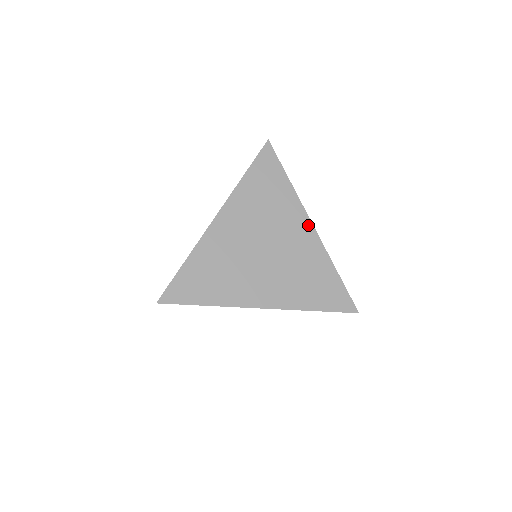
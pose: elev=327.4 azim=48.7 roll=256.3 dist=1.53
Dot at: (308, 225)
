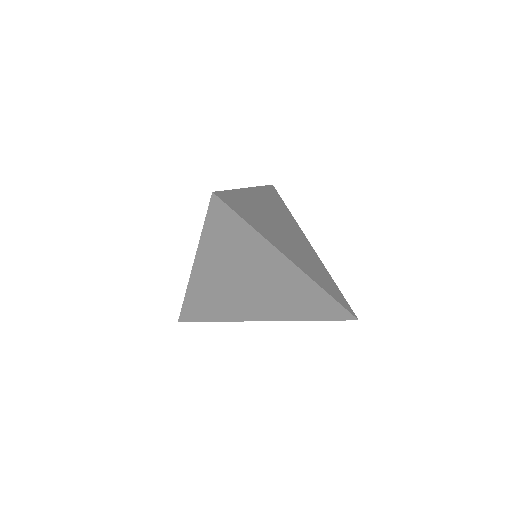
Dot at: (308, 243)
